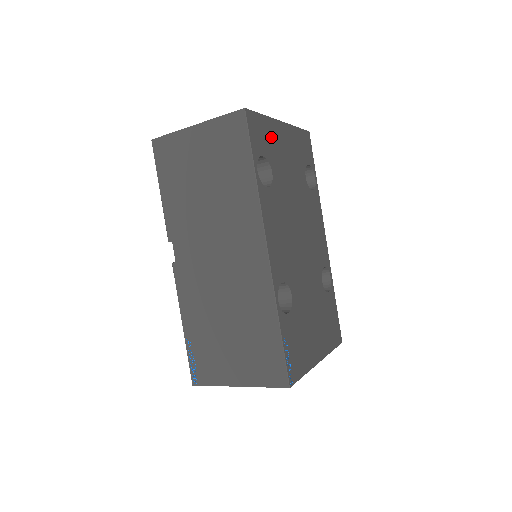
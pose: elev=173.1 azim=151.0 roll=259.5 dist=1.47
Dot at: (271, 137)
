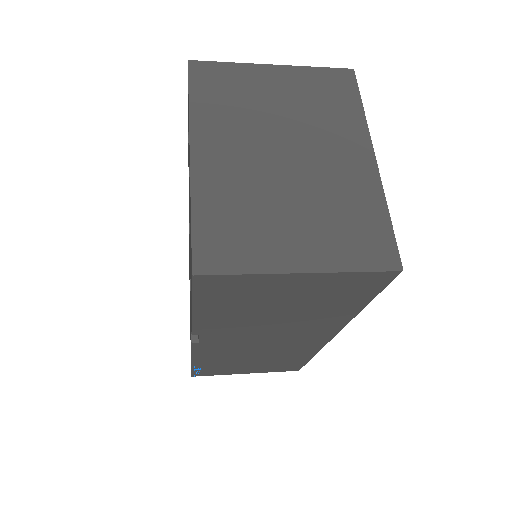
Dot at: occluded
